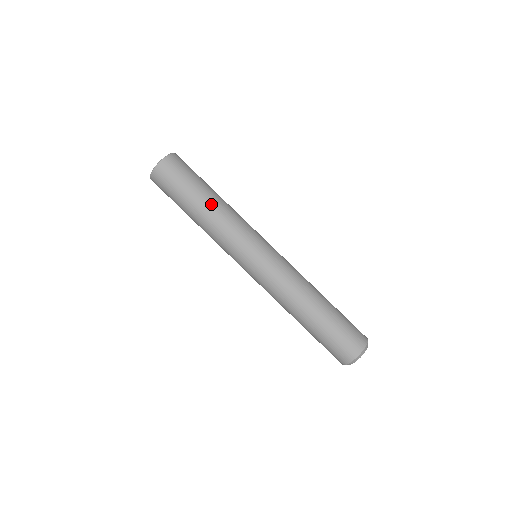
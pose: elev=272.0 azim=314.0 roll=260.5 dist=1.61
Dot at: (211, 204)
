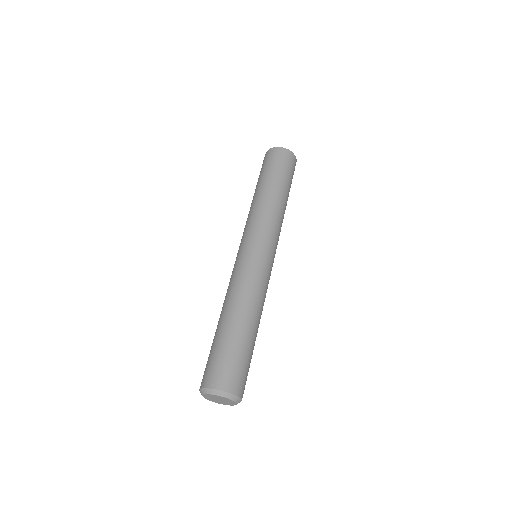
Dot at: (279, 196)
